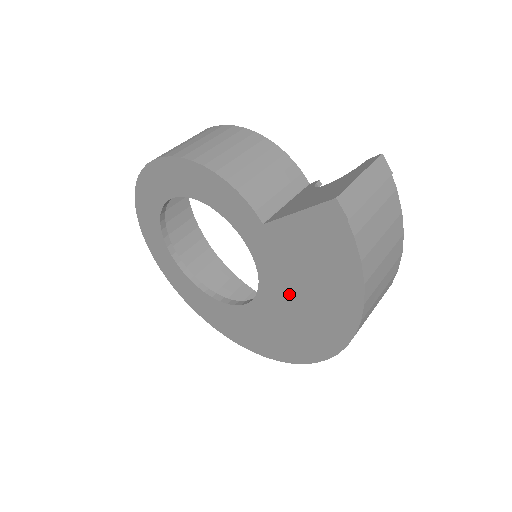
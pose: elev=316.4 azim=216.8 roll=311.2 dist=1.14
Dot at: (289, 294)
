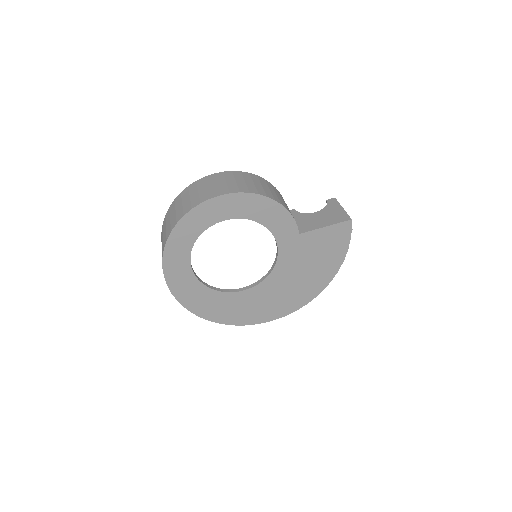
Dot at: (292, 274)
